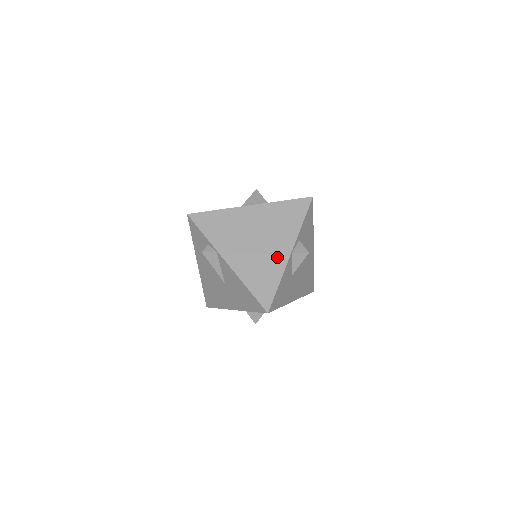
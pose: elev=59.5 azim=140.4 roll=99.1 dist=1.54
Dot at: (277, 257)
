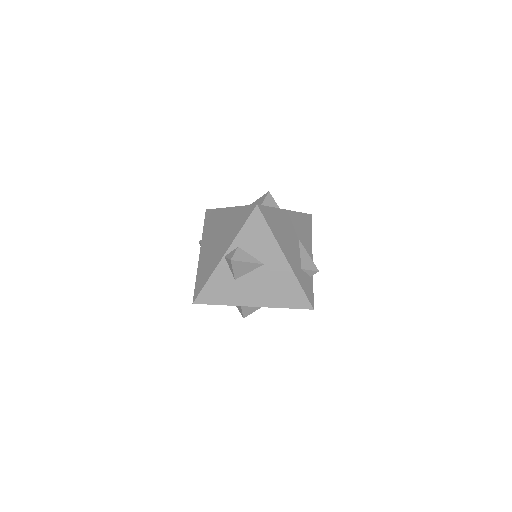
Dot at: (216, 258)
